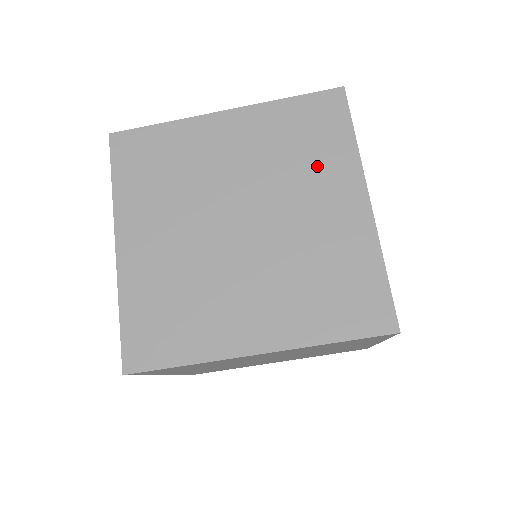
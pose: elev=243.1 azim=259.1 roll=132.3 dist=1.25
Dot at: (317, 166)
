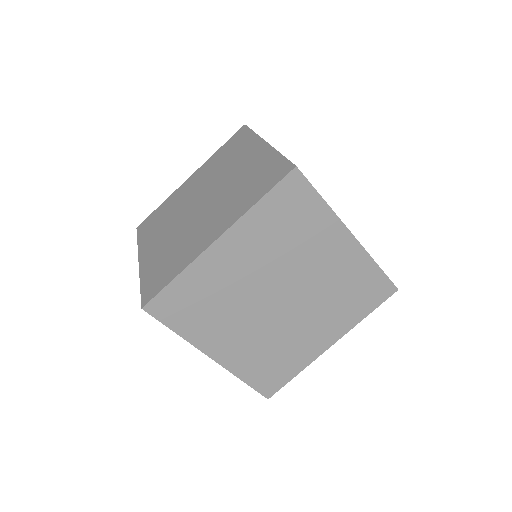
Dot at: (237, 155)
